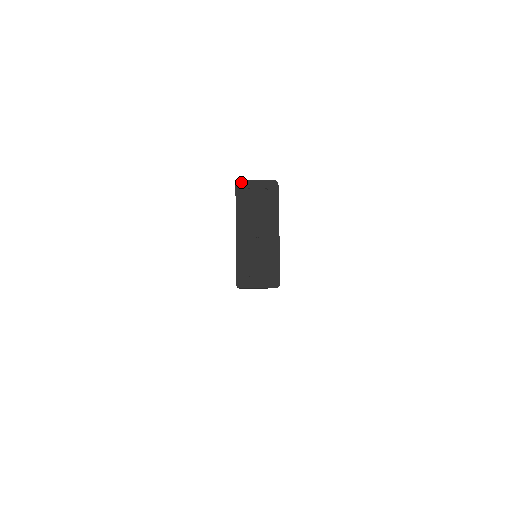
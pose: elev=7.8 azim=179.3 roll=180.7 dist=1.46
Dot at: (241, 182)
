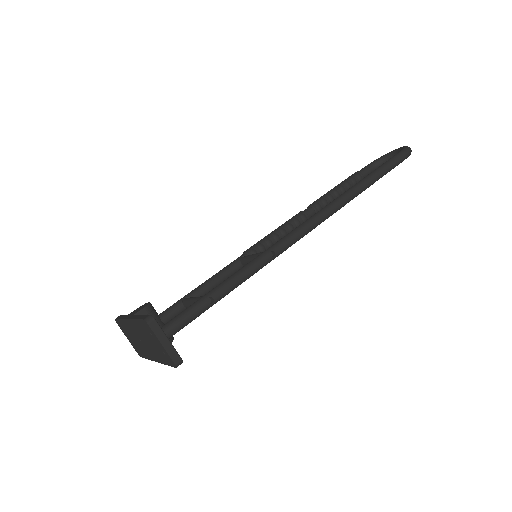
Dot at: (148, 326)
